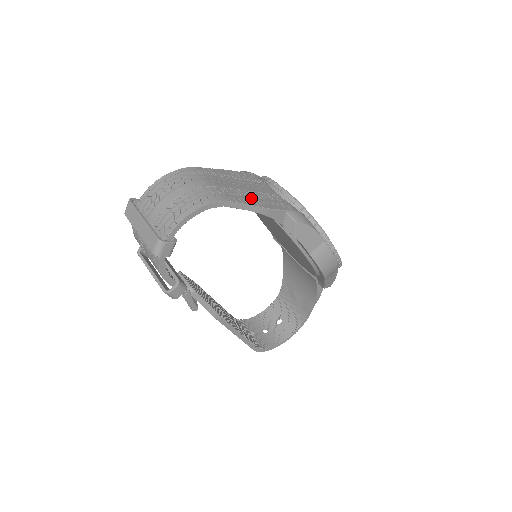
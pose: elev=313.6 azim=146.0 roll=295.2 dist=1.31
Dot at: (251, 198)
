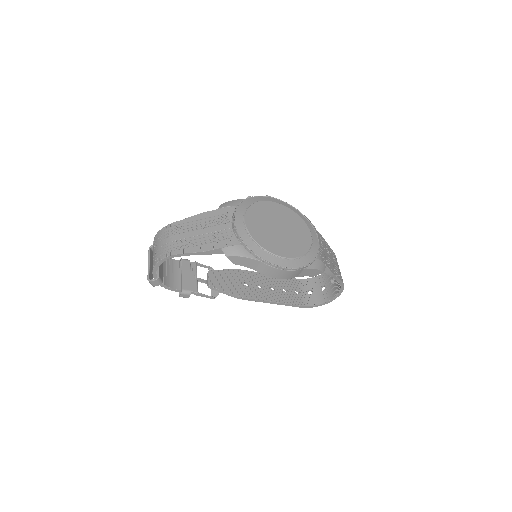
Dot at: (196, 244)
